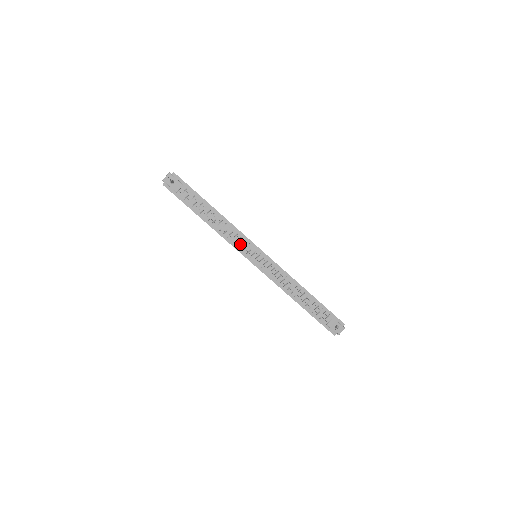
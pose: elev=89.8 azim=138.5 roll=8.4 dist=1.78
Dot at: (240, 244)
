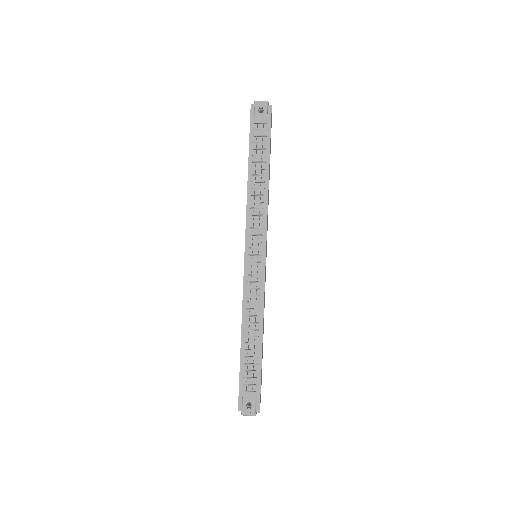
Dot at: (254, 226)
